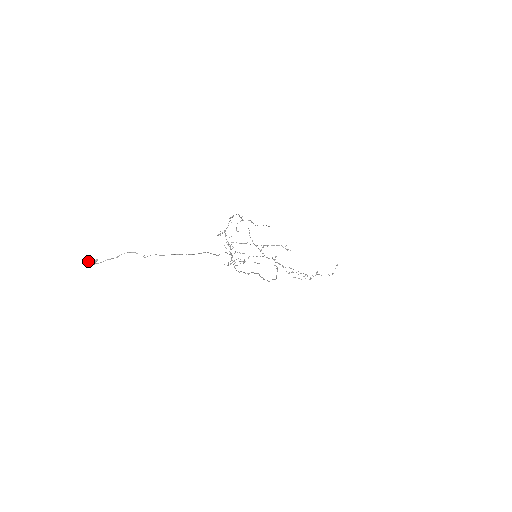
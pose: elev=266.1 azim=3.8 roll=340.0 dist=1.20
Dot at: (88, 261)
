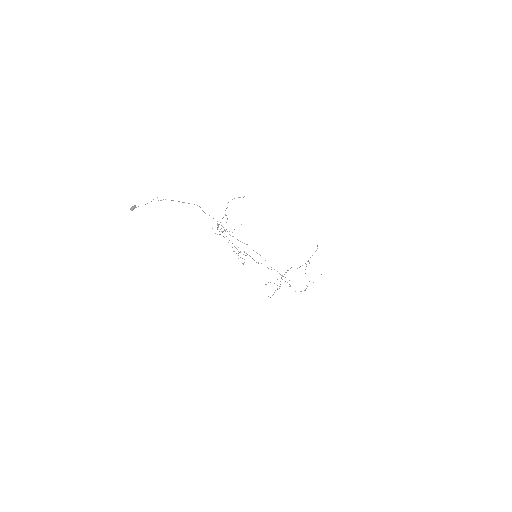
Dot at: (131, 207)
